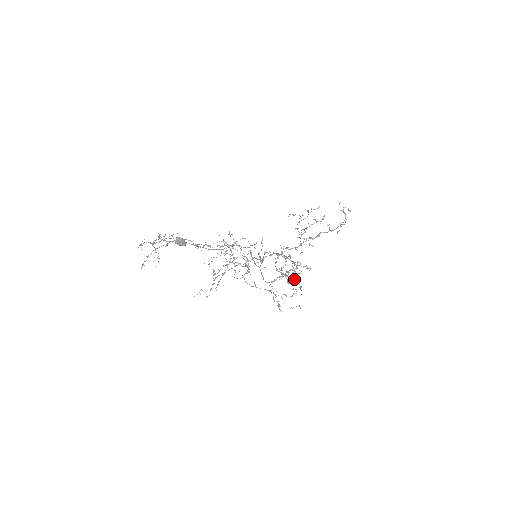
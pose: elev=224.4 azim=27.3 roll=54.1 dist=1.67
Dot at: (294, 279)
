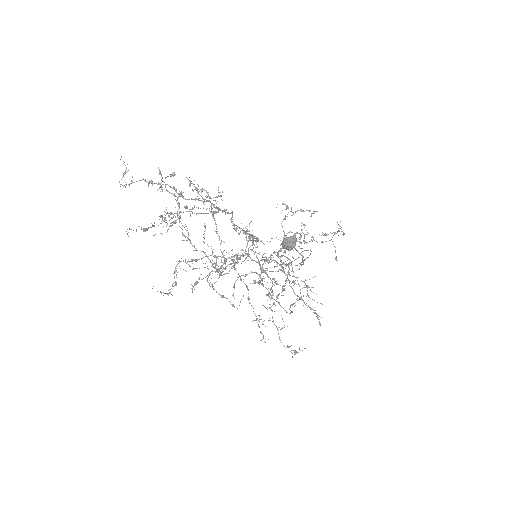
Dot at: (246, 286)
